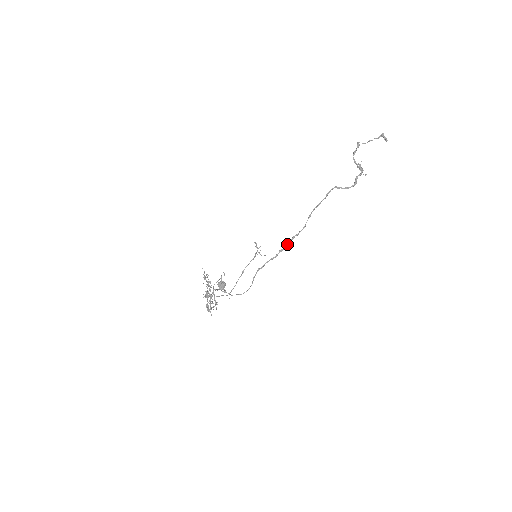
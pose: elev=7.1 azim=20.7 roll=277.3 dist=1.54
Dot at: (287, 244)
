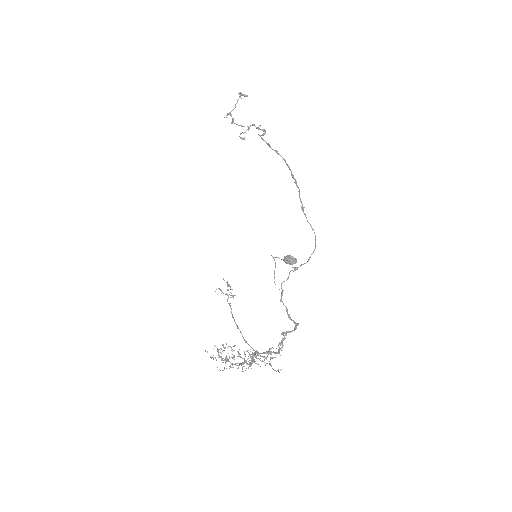
Dot at: (293, 175)
